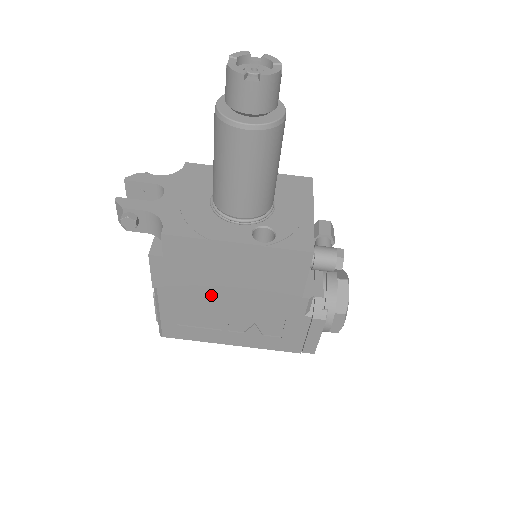
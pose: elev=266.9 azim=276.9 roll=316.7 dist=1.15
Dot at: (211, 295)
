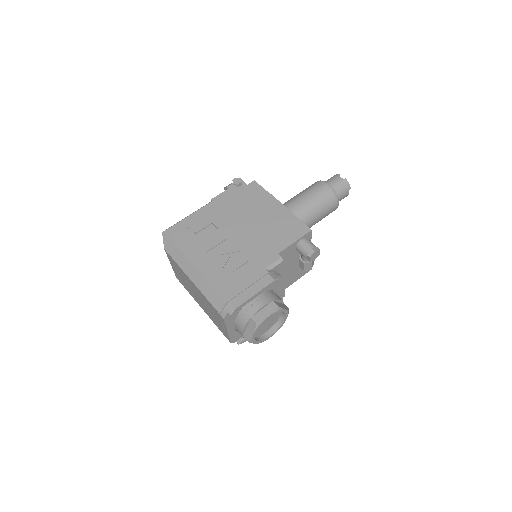
Dot at: (233, 222)
